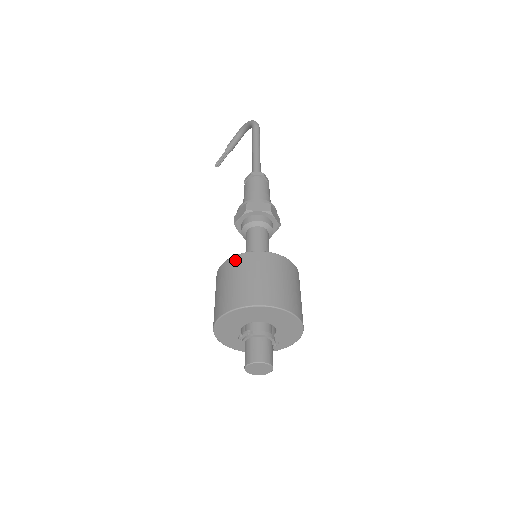
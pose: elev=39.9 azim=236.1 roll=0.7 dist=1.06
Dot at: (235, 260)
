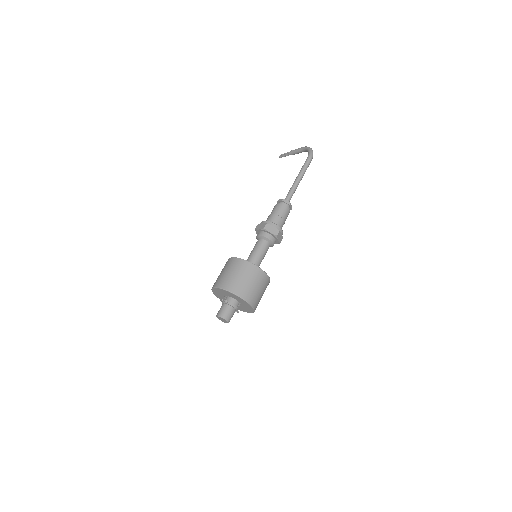
Dot at: (239, 261)
